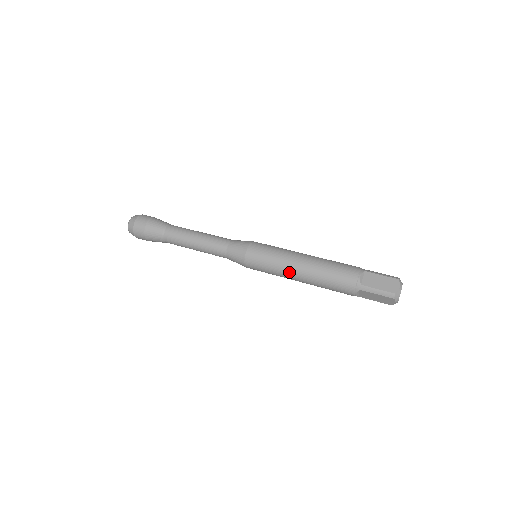
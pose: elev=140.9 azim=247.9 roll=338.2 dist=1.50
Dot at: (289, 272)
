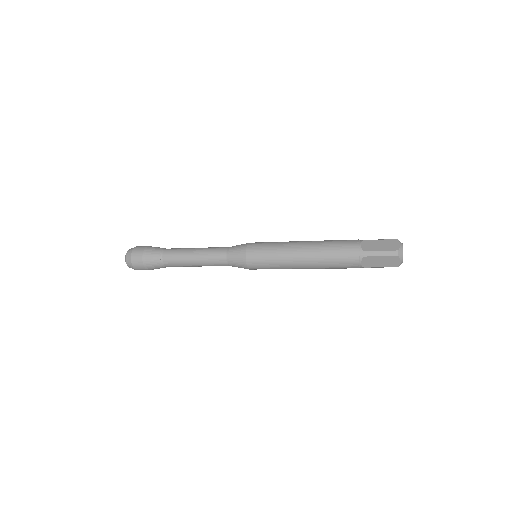
Dot at: (291, 258)
